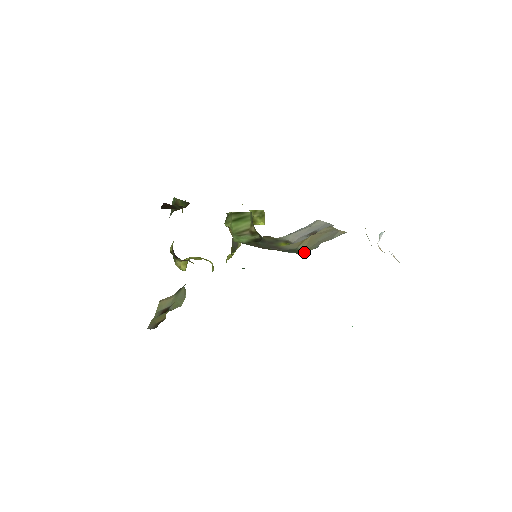
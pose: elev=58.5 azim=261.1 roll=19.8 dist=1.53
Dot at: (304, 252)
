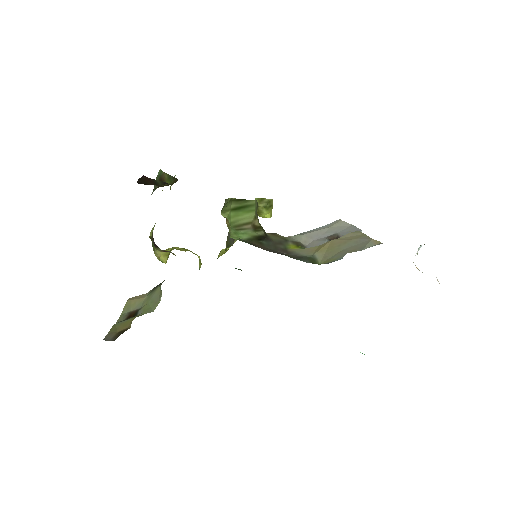
Dot at: (322, 263)
